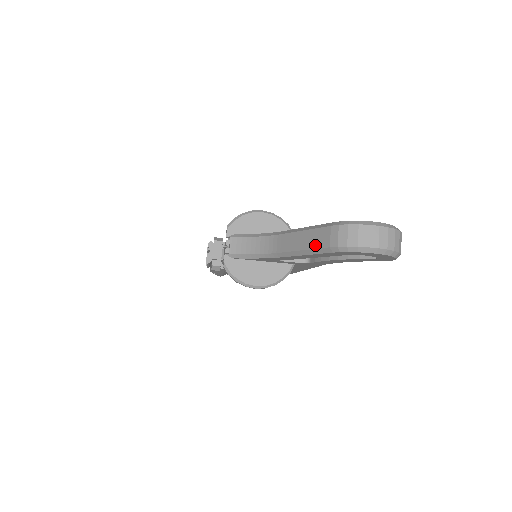
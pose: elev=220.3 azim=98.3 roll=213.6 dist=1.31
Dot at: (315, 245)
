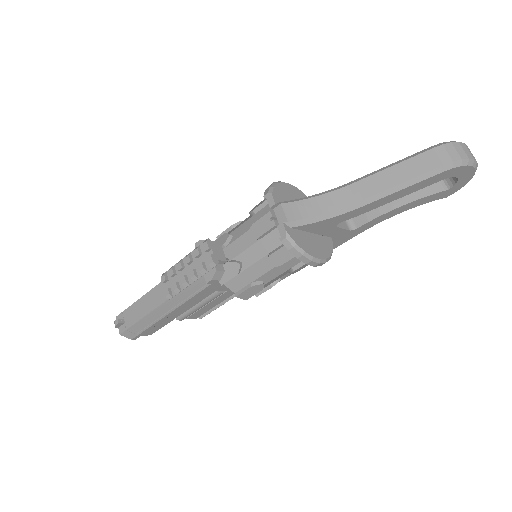
Dot at: (420, 171)
